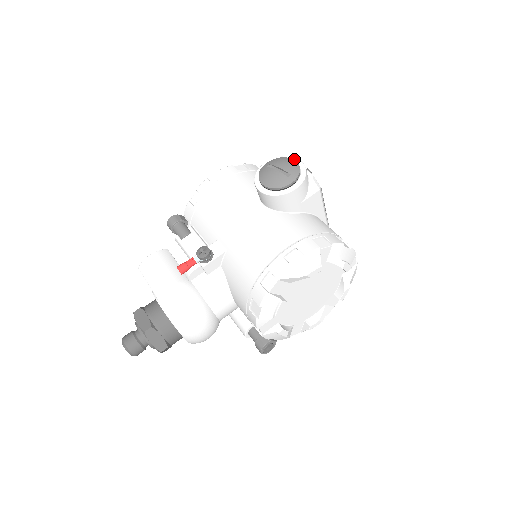
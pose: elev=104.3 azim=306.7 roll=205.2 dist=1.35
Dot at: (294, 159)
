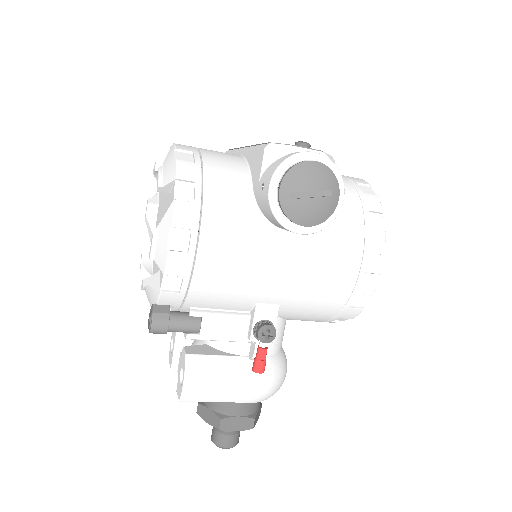
Dot at: (305, 156)
